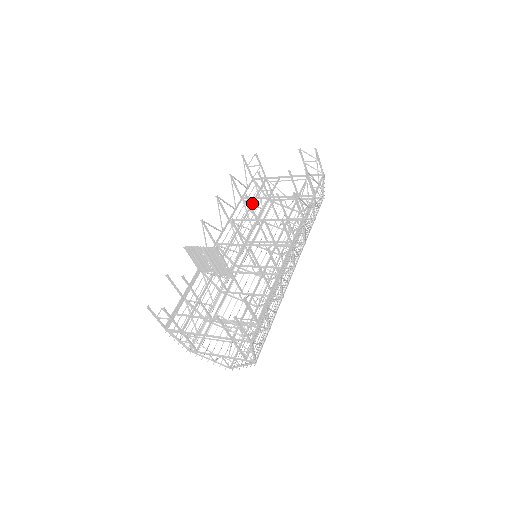
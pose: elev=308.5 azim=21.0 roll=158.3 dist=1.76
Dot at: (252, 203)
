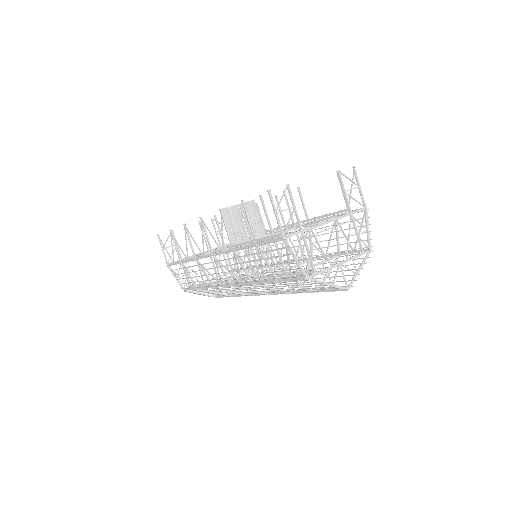
Dot at: (199, 255)
